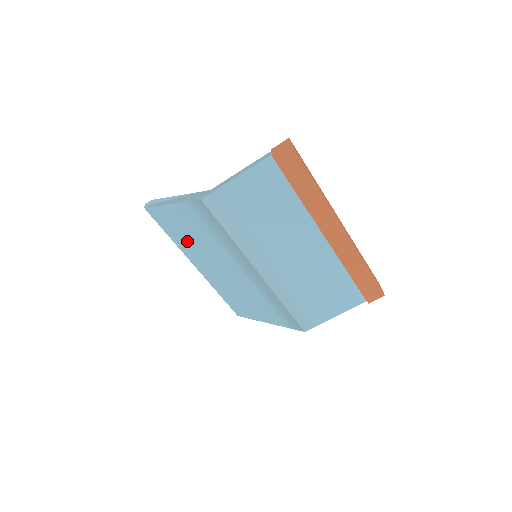
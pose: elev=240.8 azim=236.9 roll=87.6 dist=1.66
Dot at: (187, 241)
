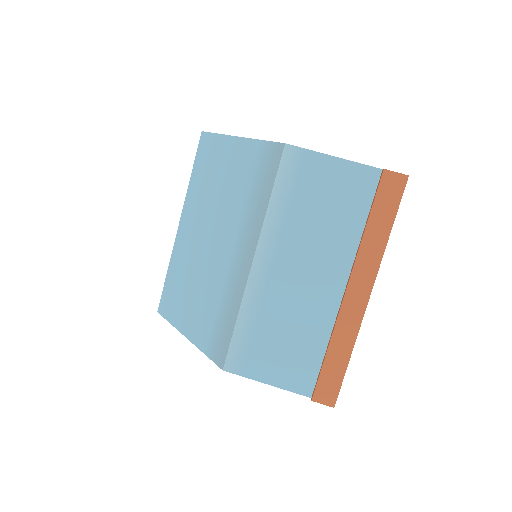
Dot at: (207, 189)
